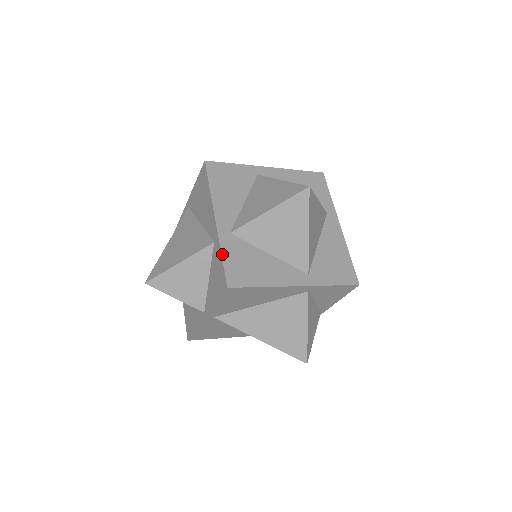
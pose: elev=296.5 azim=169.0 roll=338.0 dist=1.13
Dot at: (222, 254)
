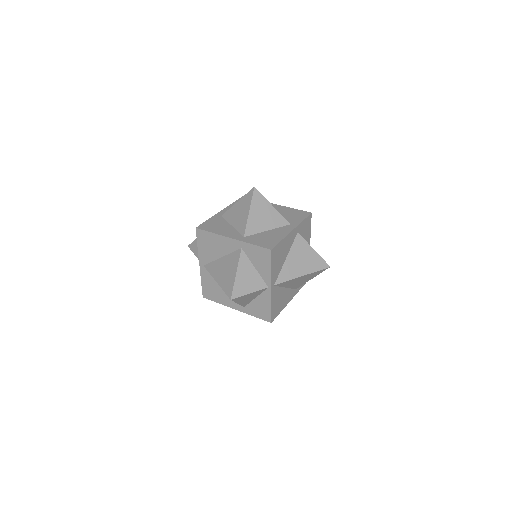
Dot at: (208, 220)
